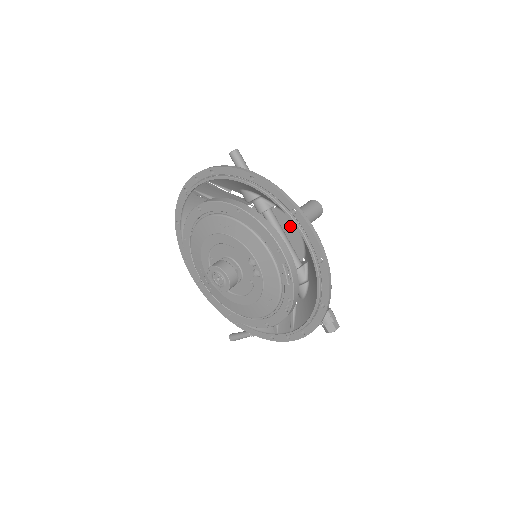
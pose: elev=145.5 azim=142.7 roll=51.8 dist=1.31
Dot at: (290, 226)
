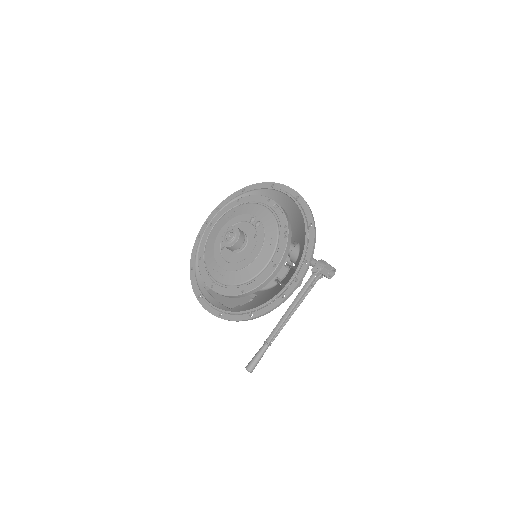
Dot at: occluded
